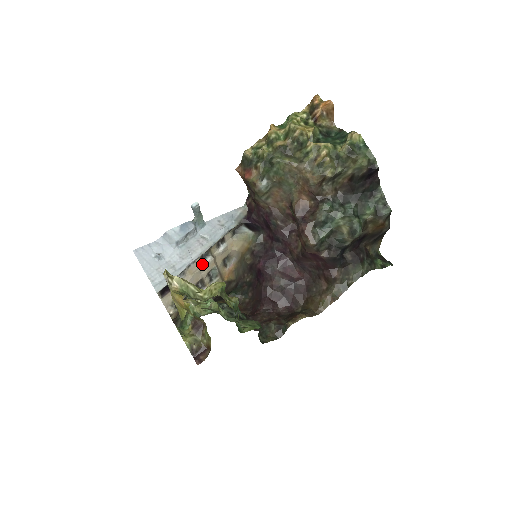
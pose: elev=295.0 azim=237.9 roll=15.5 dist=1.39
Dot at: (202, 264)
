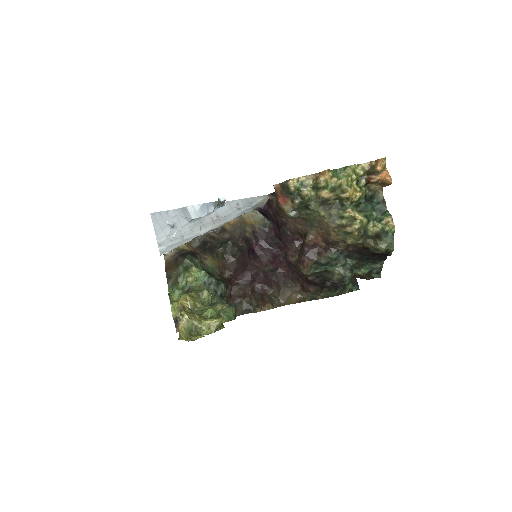
Dot at: occluded
